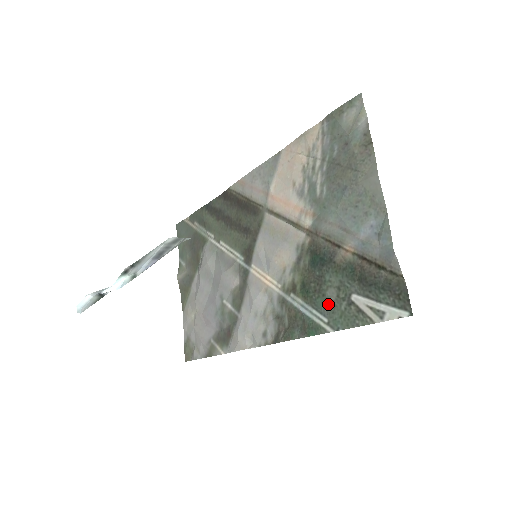
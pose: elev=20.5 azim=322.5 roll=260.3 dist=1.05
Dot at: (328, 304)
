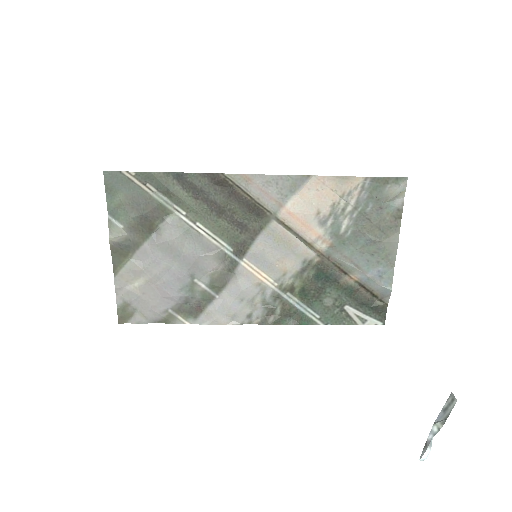
Dot at: (324, 307)
